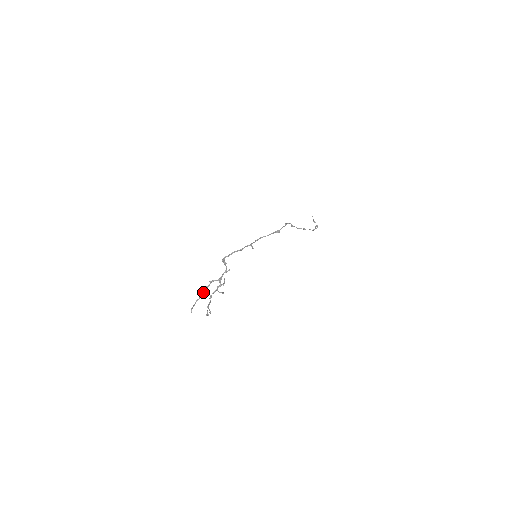
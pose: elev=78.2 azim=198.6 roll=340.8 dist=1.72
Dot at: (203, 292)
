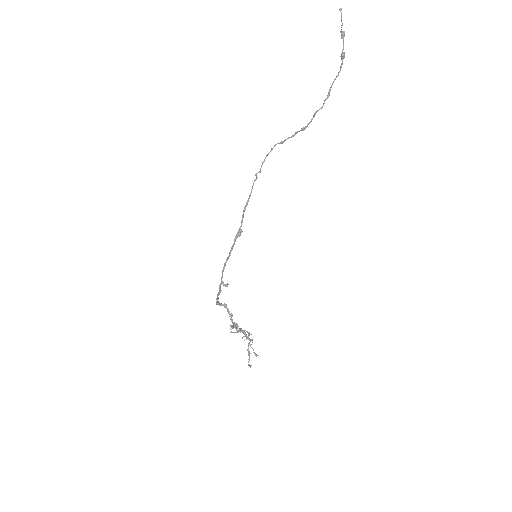
Dot at: occluded
